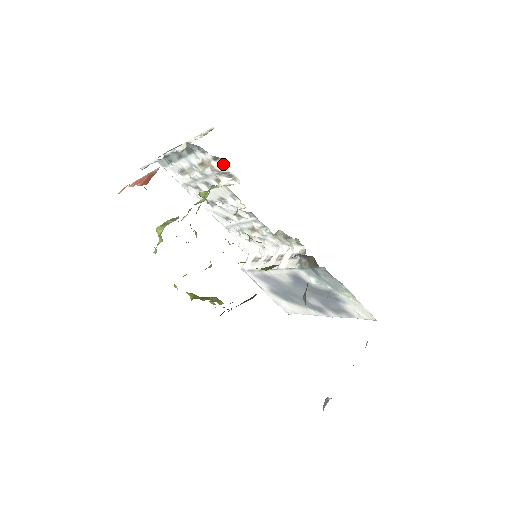
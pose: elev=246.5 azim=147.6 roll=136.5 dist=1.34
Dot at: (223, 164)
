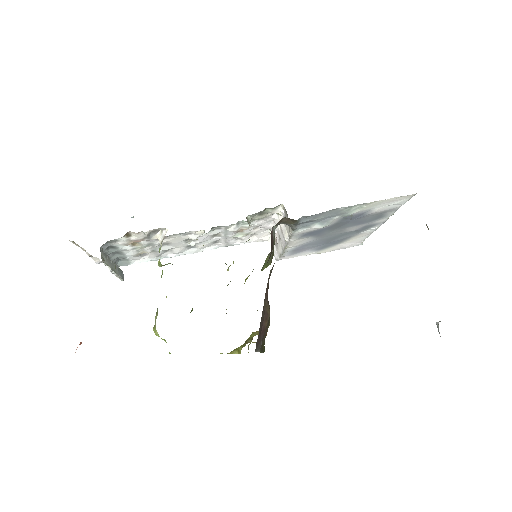
Dot at: (136, 233)
